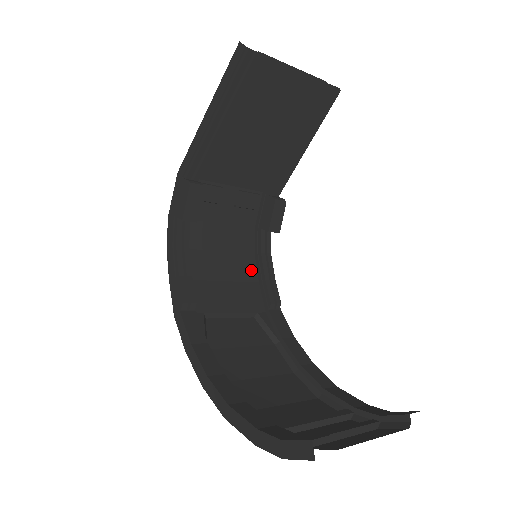
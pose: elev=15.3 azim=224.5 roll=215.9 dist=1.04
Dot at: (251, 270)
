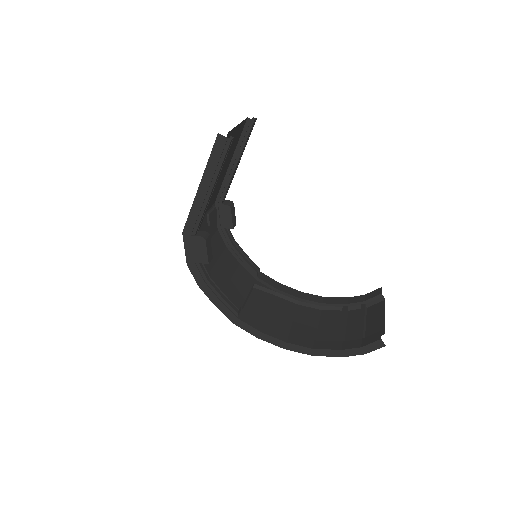
Dot at: (232, 259)
